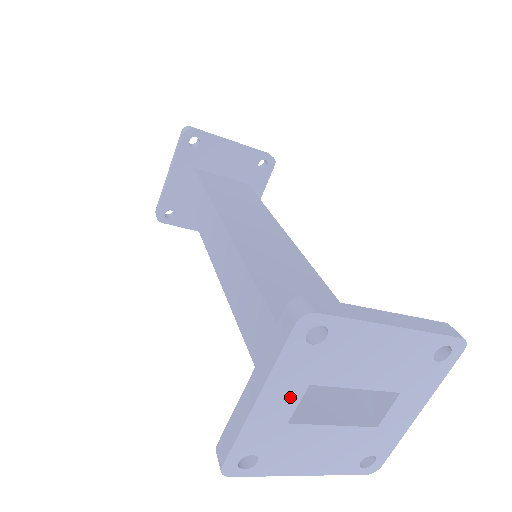
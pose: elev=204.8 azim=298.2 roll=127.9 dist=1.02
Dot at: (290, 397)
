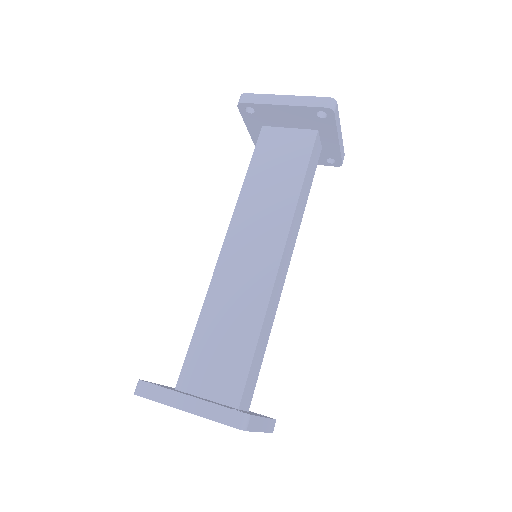
Dot at: occluded
